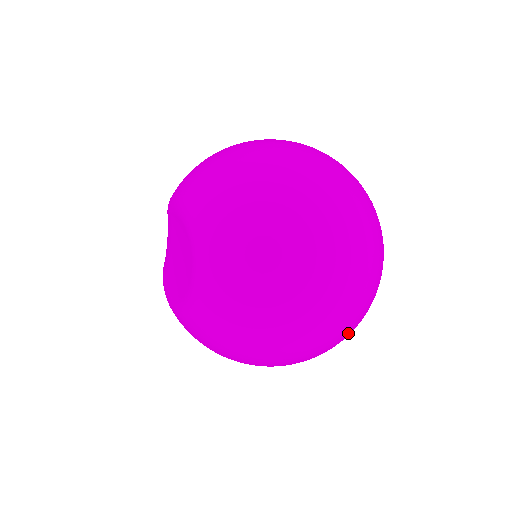
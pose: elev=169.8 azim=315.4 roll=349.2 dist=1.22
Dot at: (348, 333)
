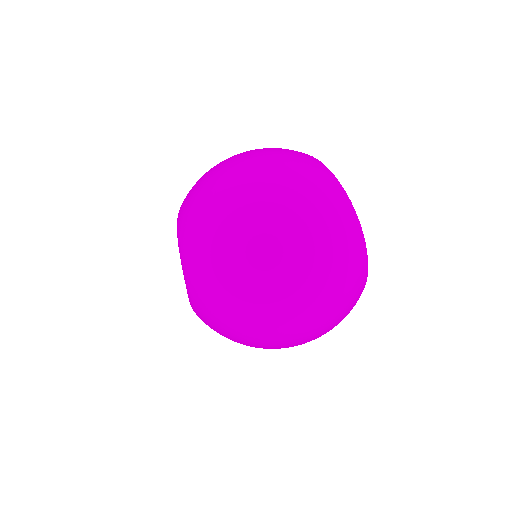
Dot at: occluded
